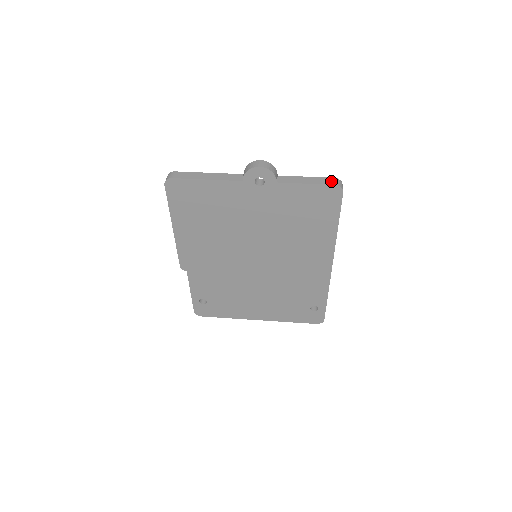
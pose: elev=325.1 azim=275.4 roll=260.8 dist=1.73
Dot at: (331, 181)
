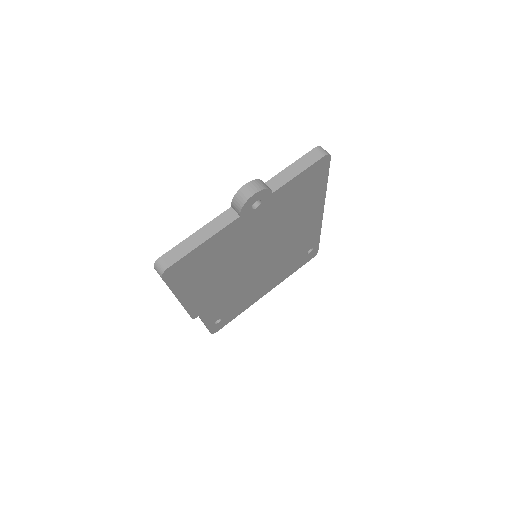
Dot at: (316, 154)
